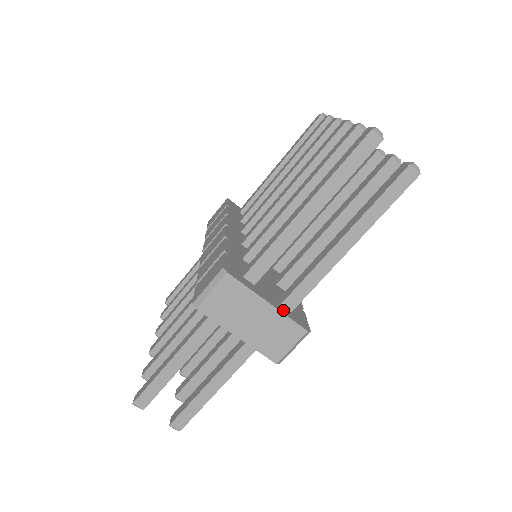
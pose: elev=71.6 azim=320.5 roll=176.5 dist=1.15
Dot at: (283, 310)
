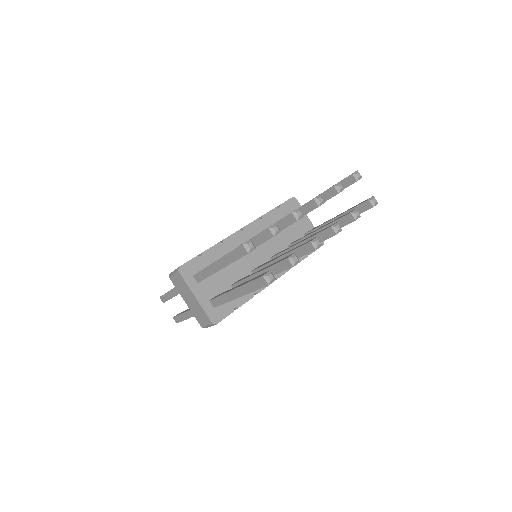
Dot at: (205, 305)
